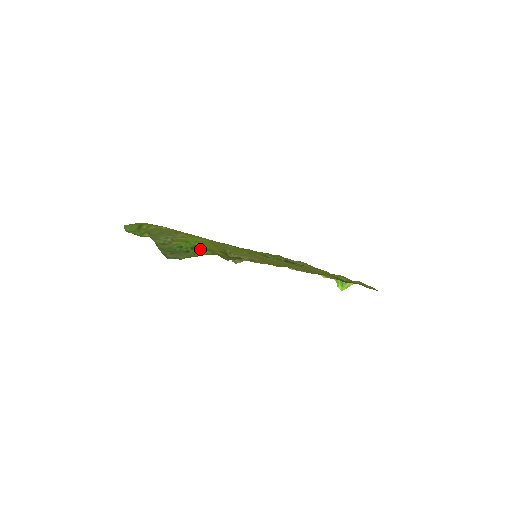
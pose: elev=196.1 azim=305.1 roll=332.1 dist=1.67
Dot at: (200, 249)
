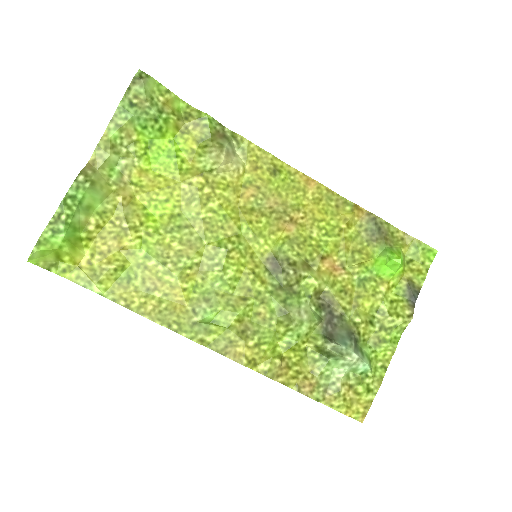
Dot at: (170, 129)
